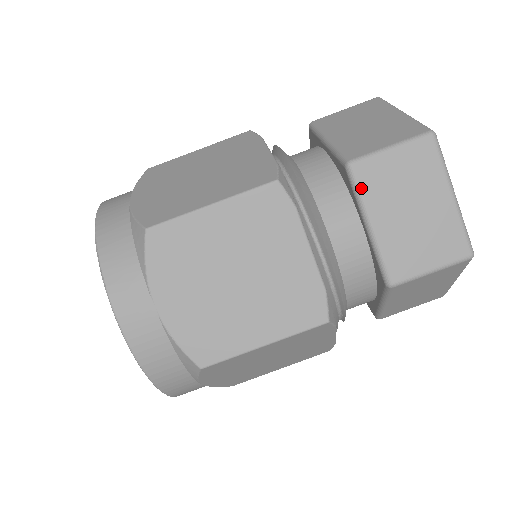
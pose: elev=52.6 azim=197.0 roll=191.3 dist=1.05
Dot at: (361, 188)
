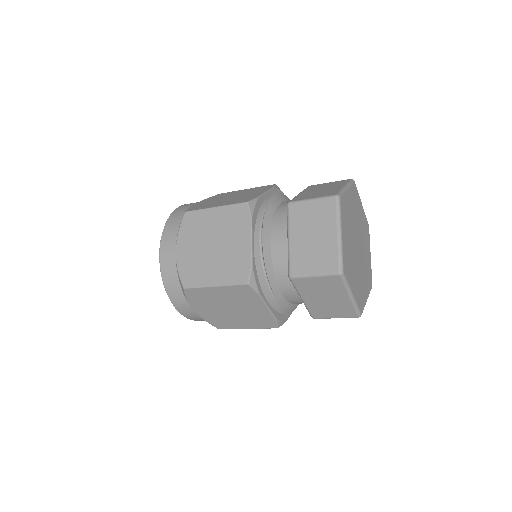
Dot at: (290, 217)
